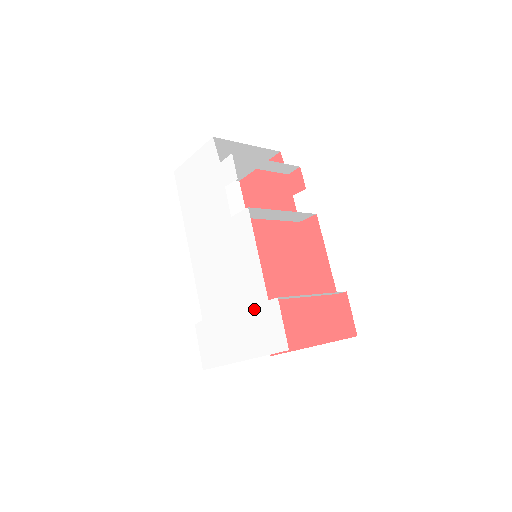
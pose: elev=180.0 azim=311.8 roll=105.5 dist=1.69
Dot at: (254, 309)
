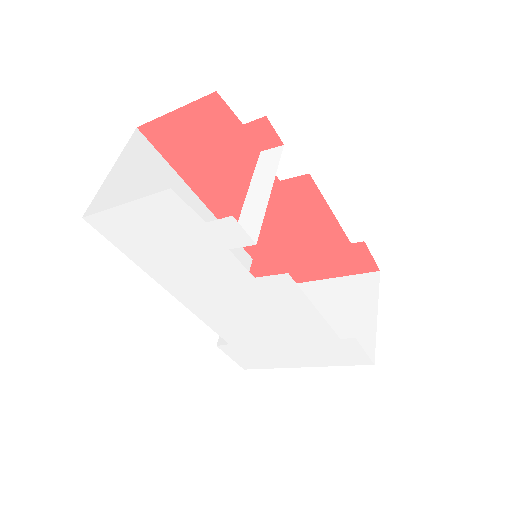
Dot at: (318, 343)
